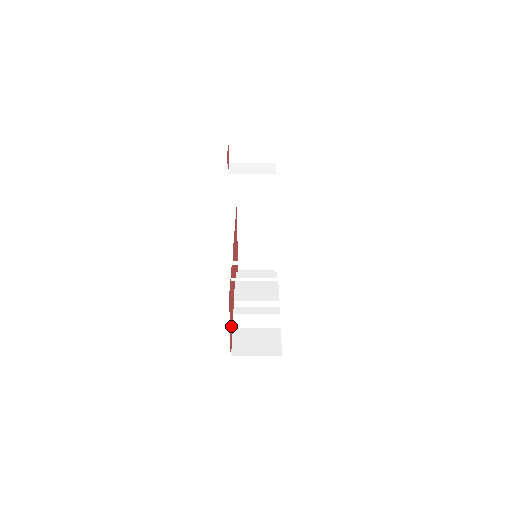
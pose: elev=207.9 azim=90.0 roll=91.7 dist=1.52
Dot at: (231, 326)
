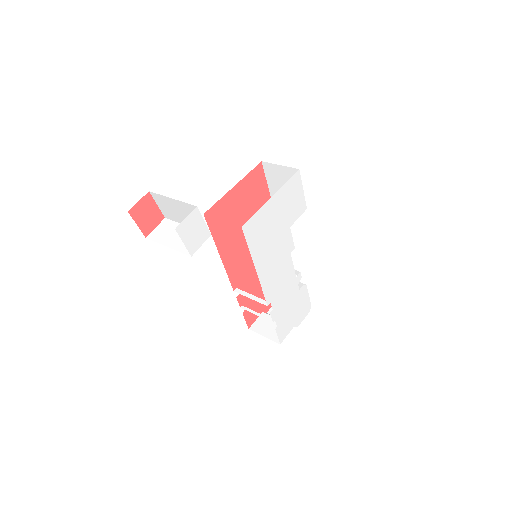
Dot at: occluded
